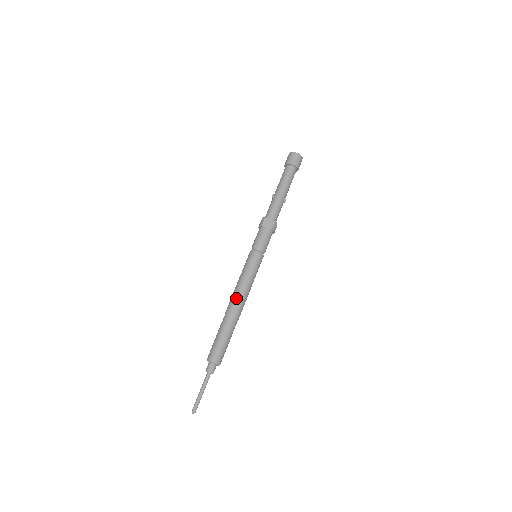
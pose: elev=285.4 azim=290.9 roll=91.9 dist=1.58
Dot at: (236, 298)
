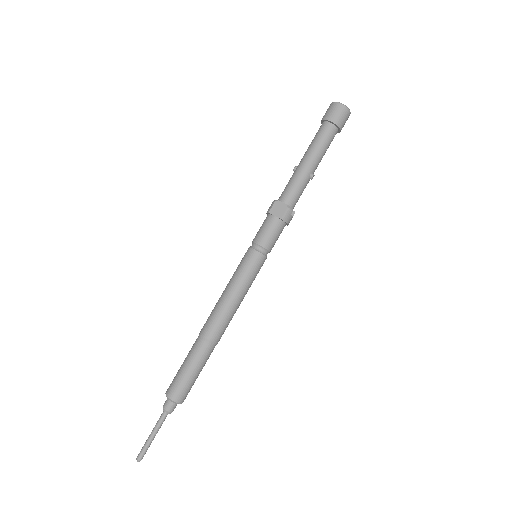
Dot at: (214, 314)
